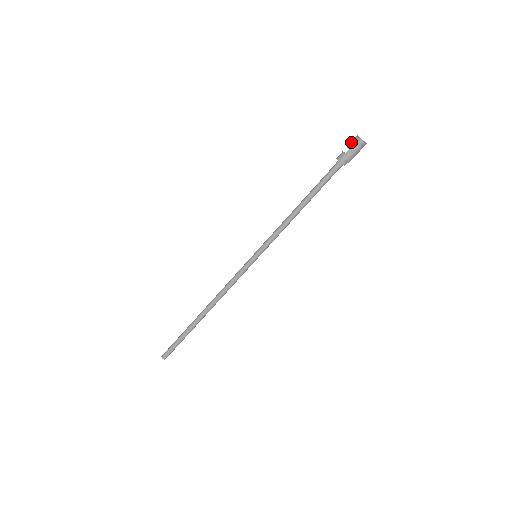
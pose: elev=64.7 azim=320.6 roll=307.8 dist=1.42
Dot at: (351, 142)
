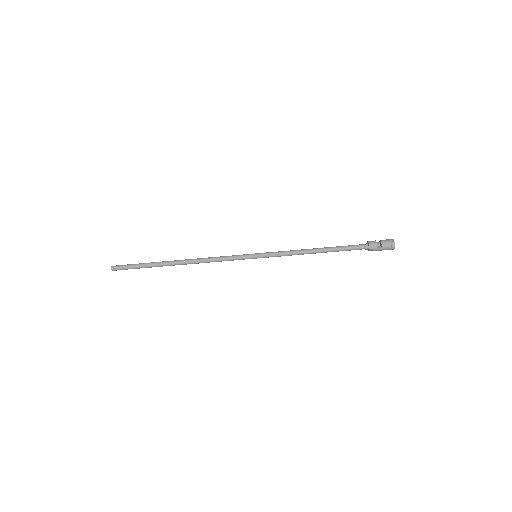
Dot at: (387, 244)
